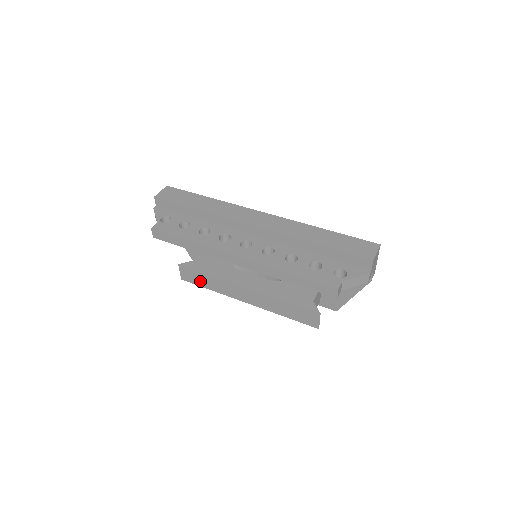
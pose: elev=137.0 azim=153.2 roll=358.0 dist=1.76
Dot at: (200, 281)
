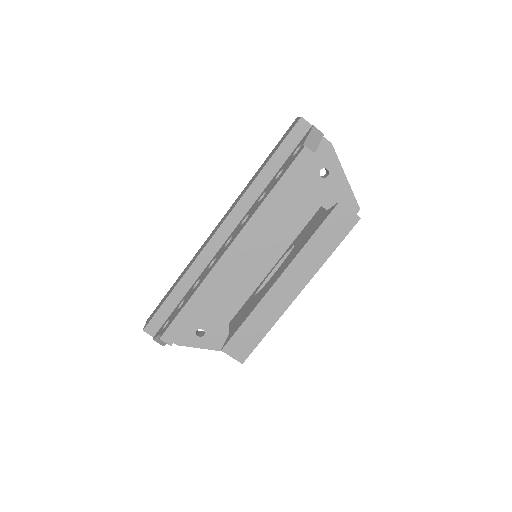
Dot at: (252, 337)
